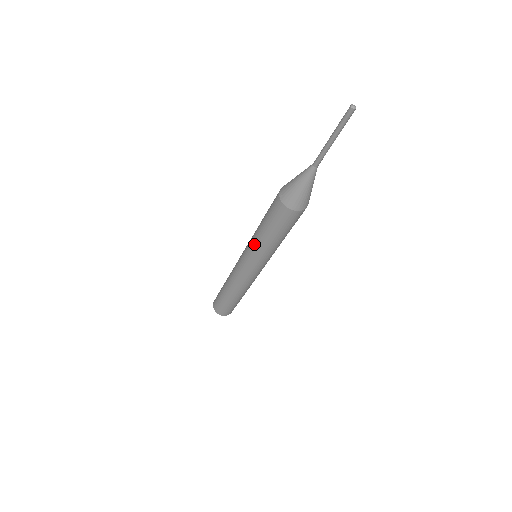
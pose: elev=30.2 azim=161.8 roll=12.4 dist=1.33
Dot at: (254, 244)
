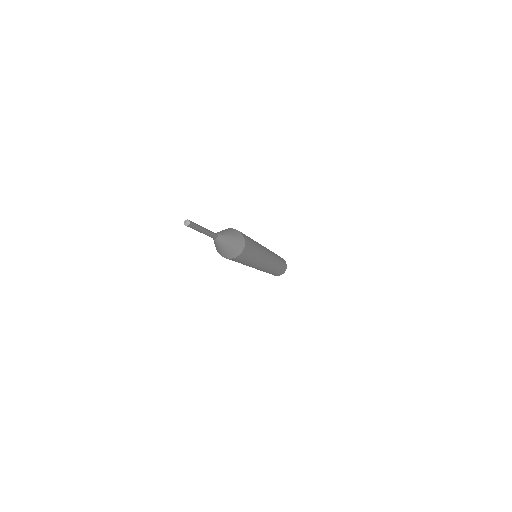
Dot at: occluded
